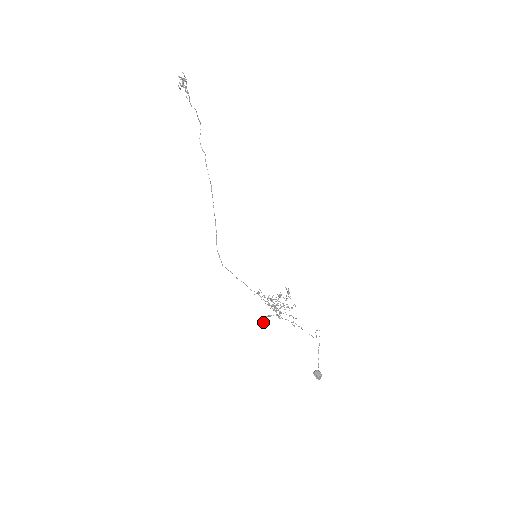
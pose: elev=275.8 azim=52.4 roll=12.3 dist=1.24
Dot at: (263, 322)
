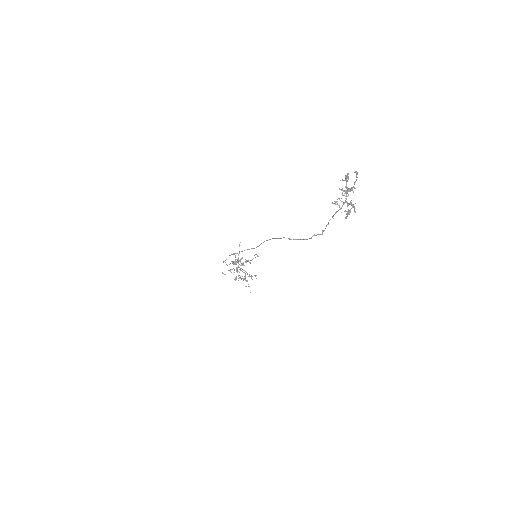
Dot at: occluded
